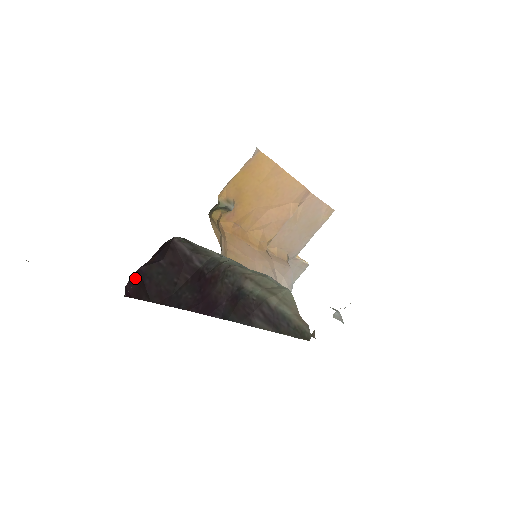
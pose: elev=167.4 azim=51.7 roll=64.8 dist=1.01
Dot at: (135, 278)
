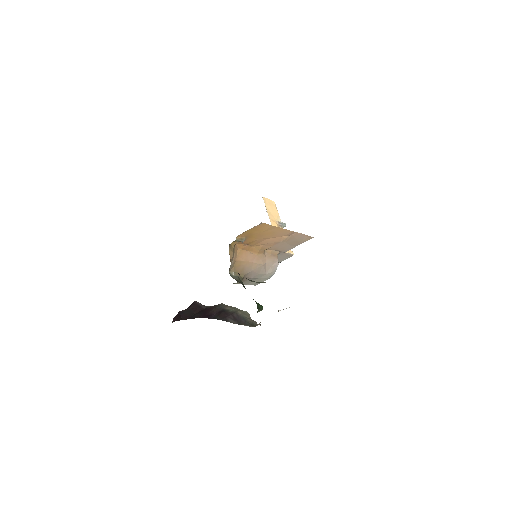
Dot at: (177, 315)
